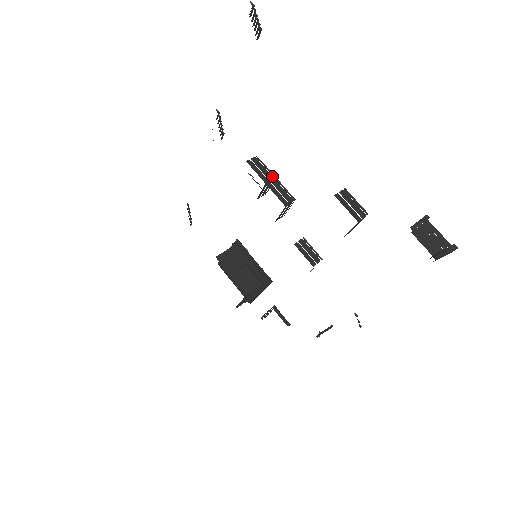
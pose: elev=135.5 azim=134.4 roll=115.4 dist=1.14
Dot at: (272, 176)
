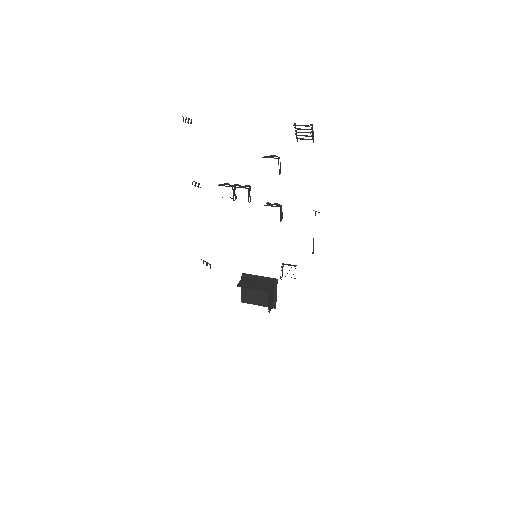
Dot at: (233, 185)
